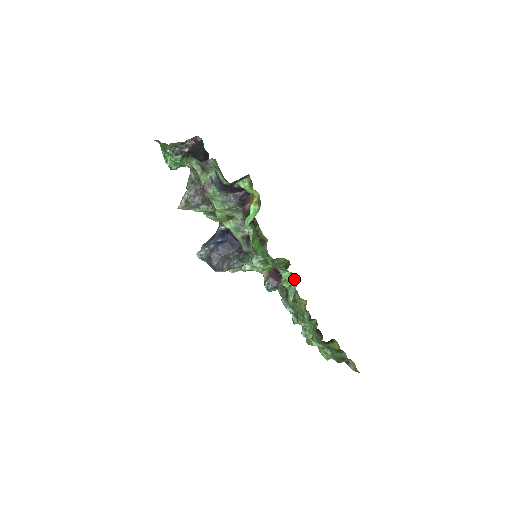
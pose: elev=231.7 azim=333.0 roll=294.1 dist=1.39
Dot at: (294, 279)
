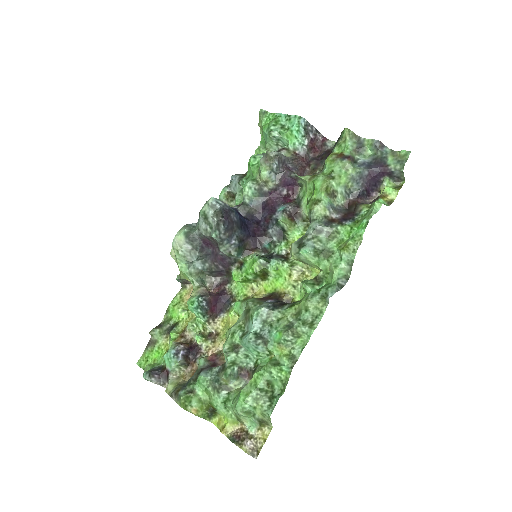
Dot at: (343, 282)
